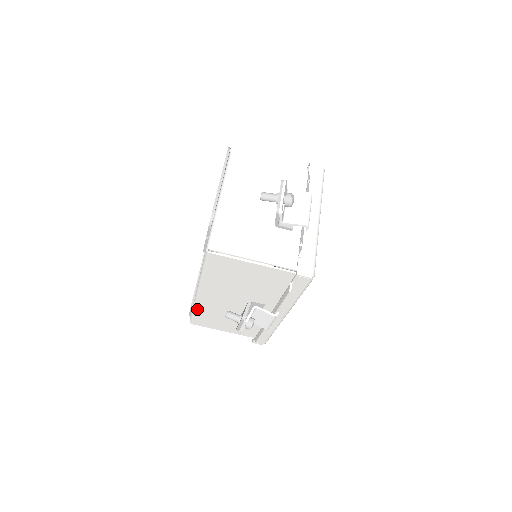
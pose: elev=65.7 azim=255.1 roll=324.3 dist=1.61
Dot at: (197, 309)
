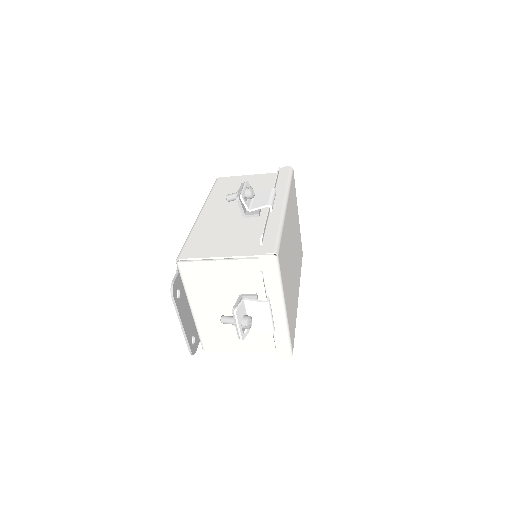
Dot at: occluded
